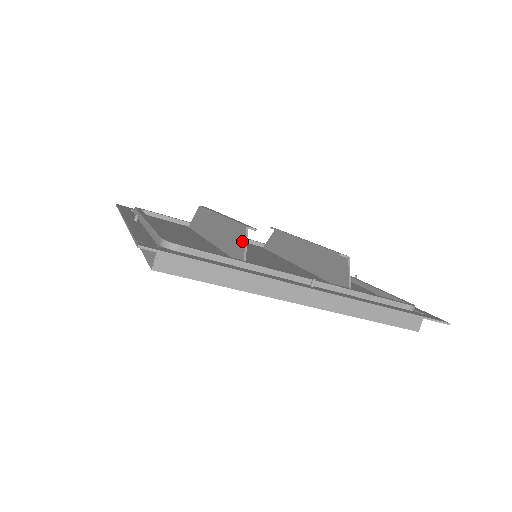
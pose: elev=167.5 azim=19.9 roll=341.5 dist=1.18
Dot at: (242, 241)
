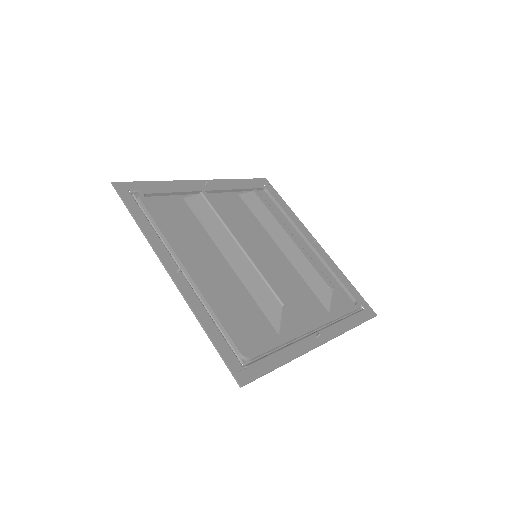
Dot at: (277, 313)
